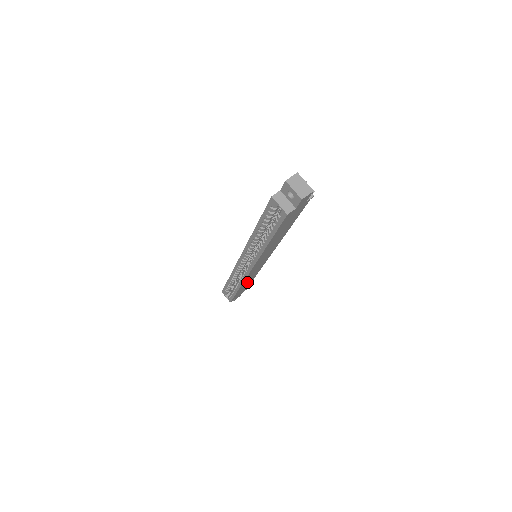
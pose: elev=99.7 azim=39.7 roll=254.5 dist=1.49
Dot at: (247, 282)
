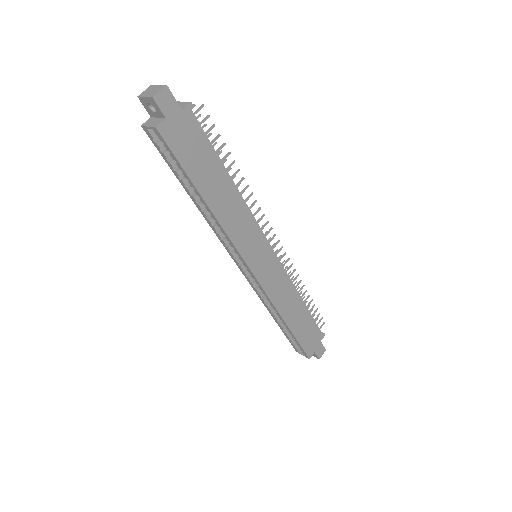
Dot at: (293, 310)
